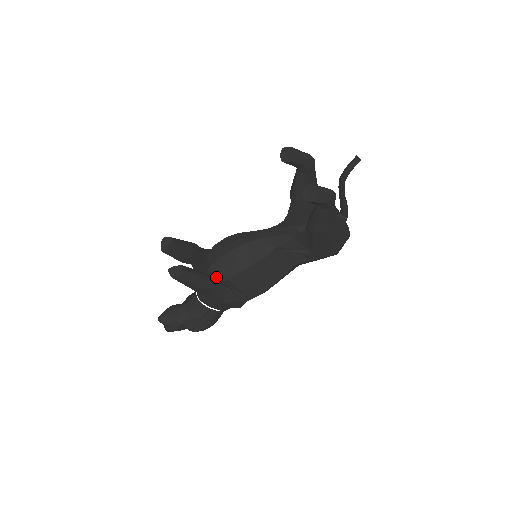
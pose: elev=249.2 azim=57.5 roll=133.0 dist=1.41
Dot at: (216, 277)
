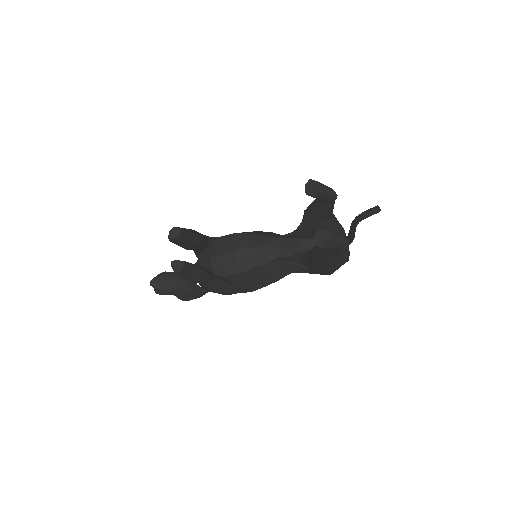
Dot at: (214, 270)
